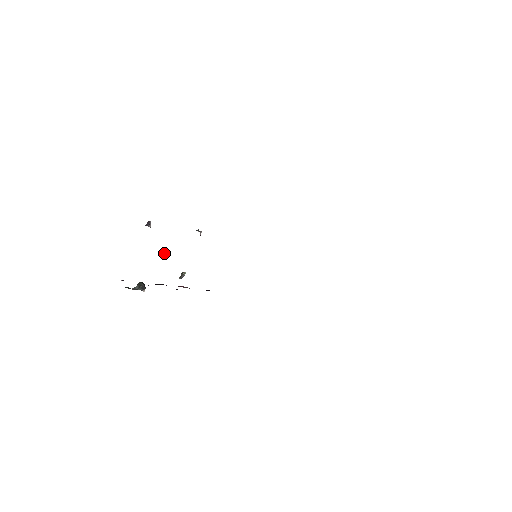
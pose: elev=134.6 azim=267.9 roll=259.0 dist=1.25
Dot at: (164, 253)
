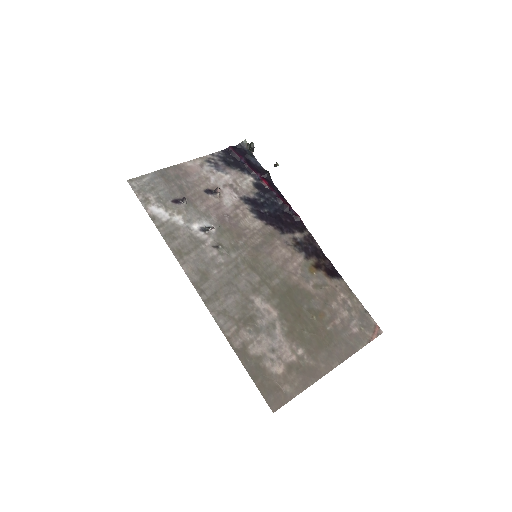
Dot at: (216, 194)
